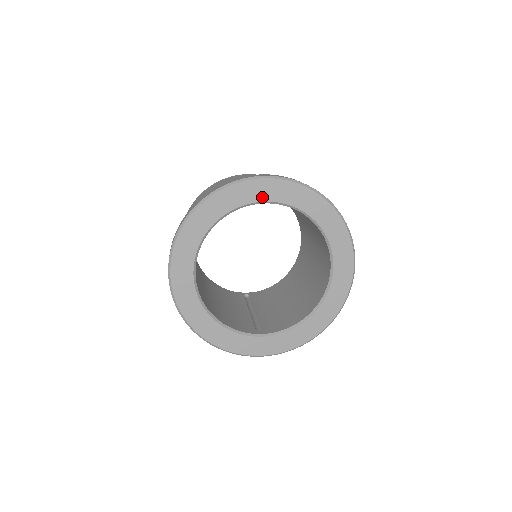
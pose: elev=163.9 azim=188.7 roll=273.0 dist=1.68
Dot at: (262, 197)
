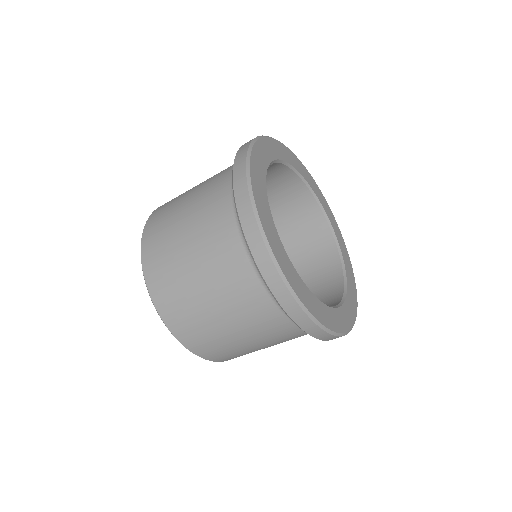
Dot at: (334, 229)
